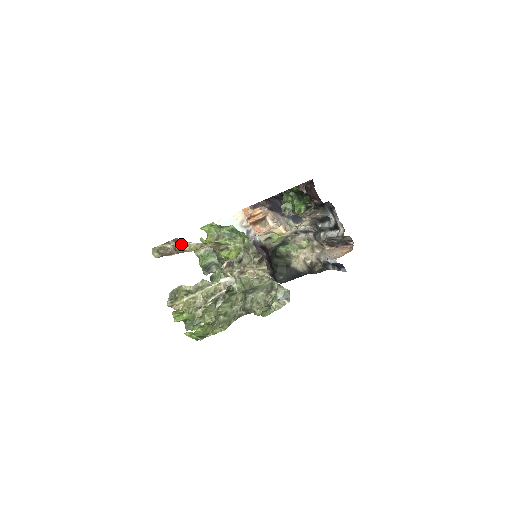
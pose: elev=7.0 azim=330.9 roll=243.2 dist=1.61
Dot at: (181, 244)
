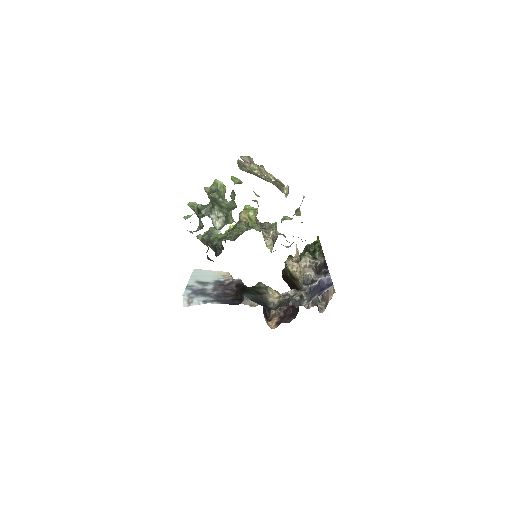
Dot at: occluded
